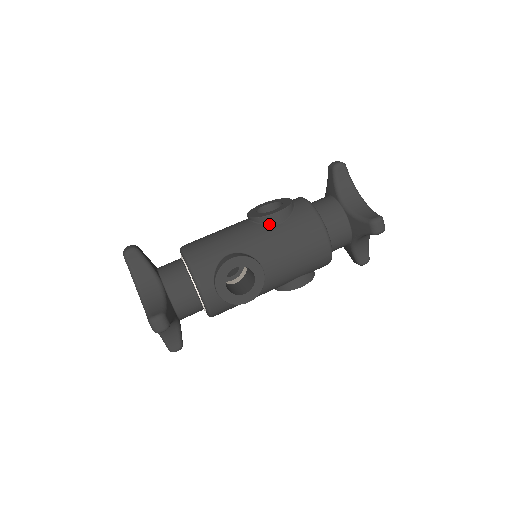
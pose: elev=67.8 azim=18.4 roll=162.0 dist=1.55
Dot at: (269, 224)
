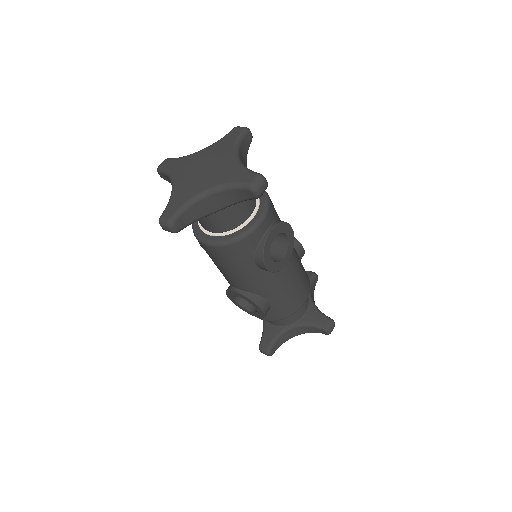
Dot at: (295, 247)
